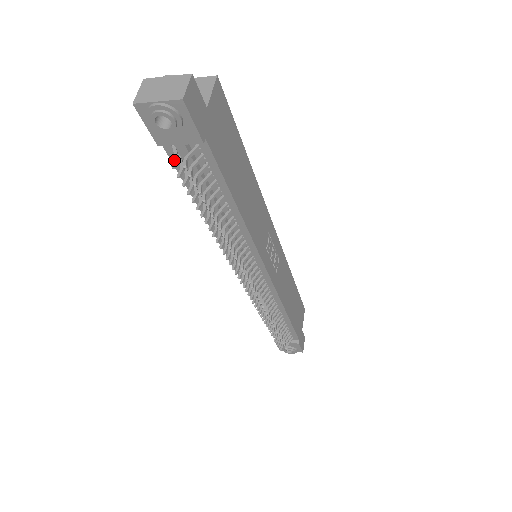
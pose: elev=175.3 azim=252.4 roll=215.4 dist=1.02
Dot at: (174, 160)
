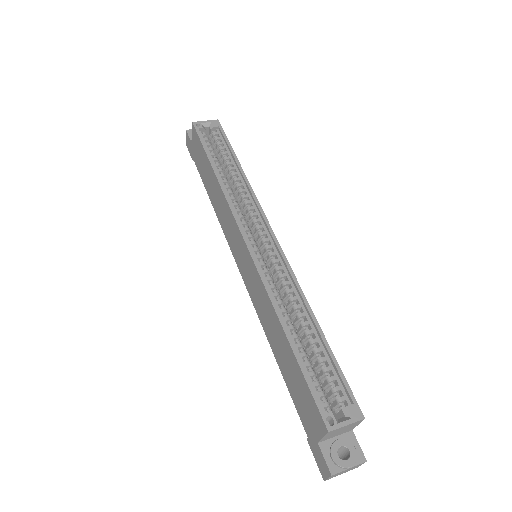
Dot at: (302, 416)
